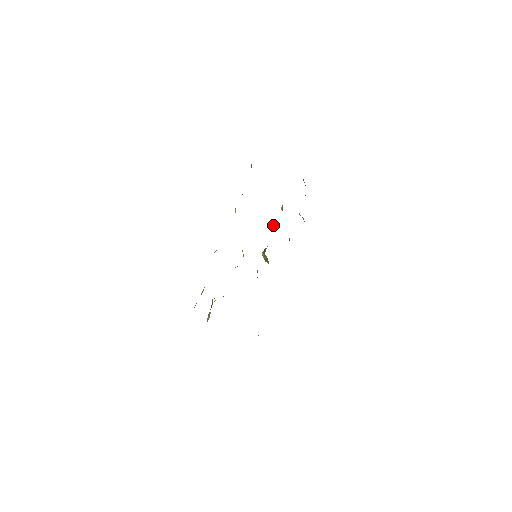
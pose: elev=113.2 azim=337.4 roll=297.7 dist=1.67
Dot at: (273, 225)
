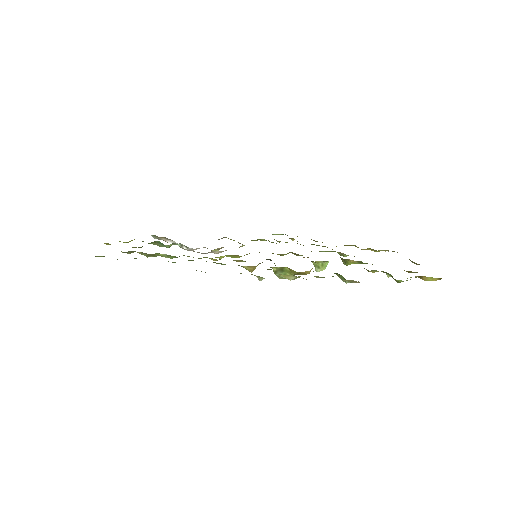
Dot at: occluded
